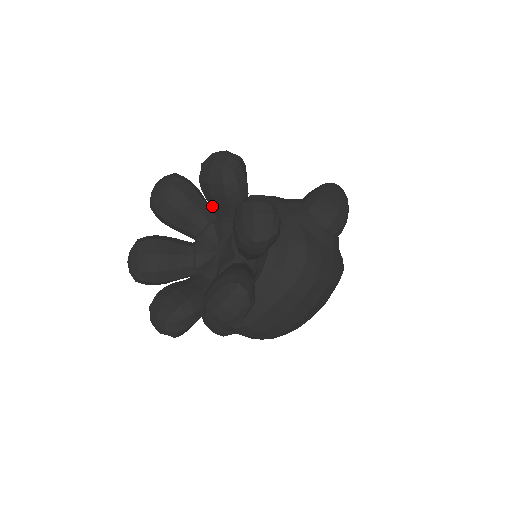
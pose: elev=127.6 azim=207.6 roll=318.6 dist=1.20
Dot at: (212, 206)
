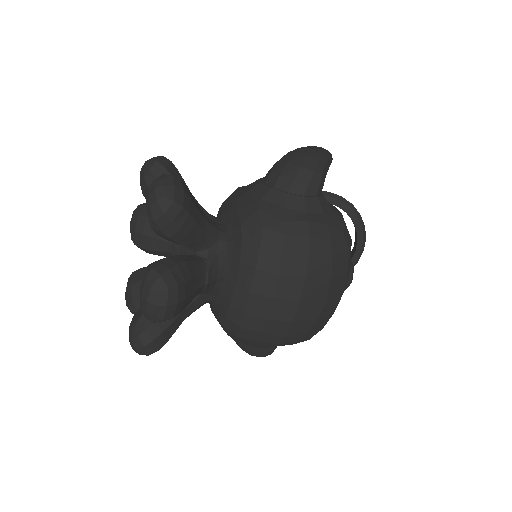
Dot at: occluded
